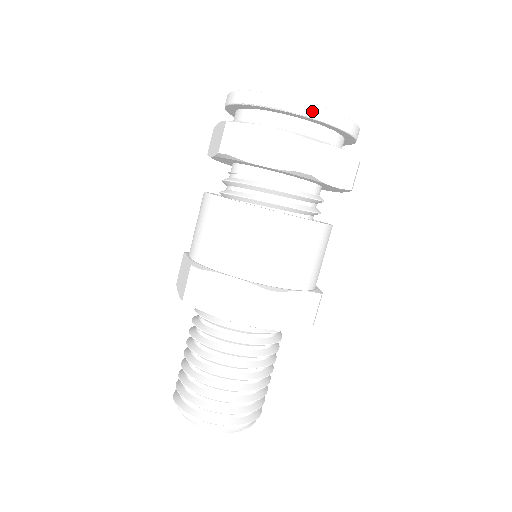
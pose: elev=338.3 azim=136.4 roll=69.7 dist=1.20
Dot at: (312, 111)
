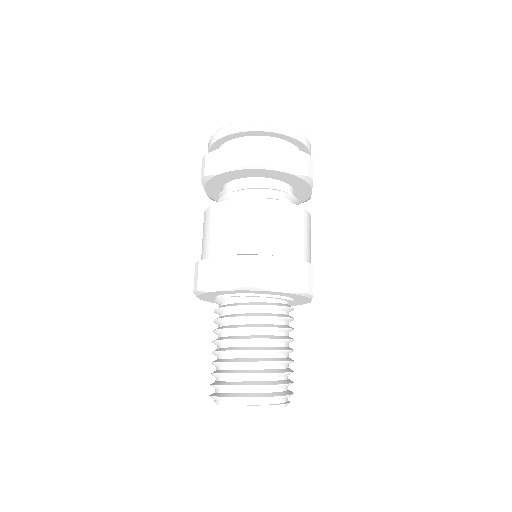
Dot at: (302, 138)
